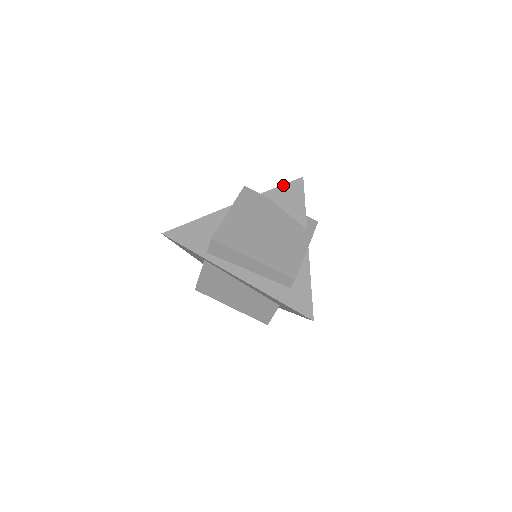
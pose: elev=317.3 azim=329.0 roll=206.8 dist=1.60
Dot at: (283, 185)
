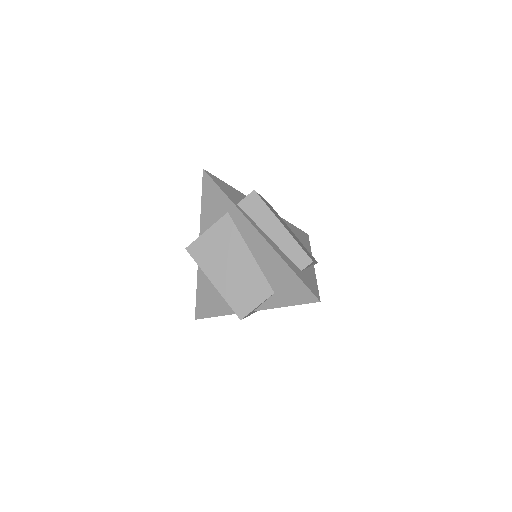
Dot at: (295, 226)
